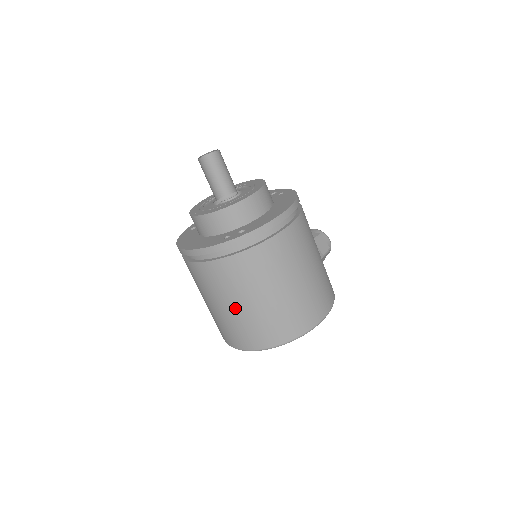
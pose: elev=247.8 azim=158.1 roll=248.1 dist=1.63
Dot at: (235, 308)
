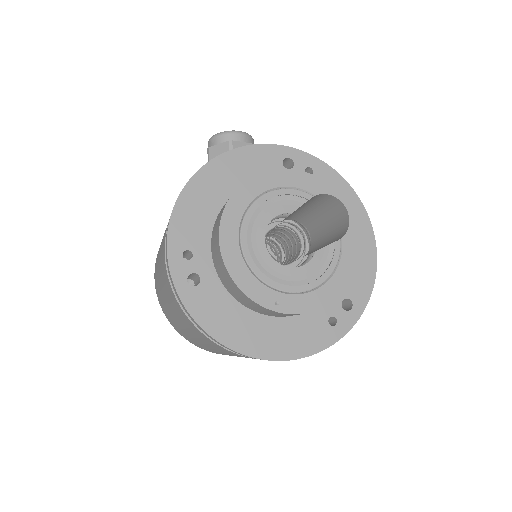
Dot at: occluded
